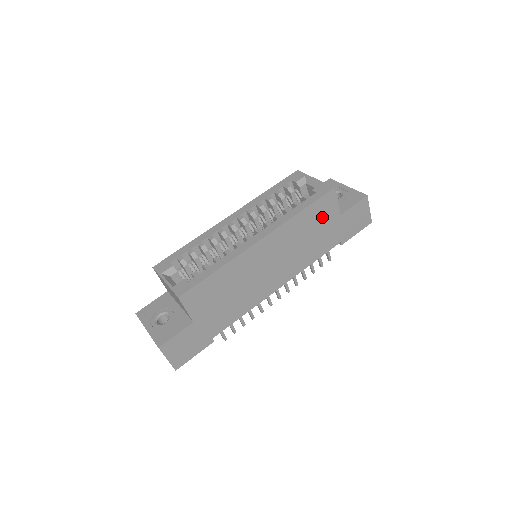
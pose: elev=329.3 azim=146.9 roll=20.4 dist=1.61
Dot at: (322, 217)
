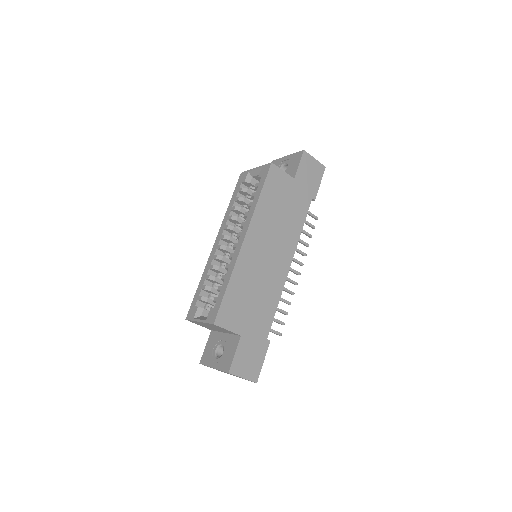
Dot at: (280, 190)
